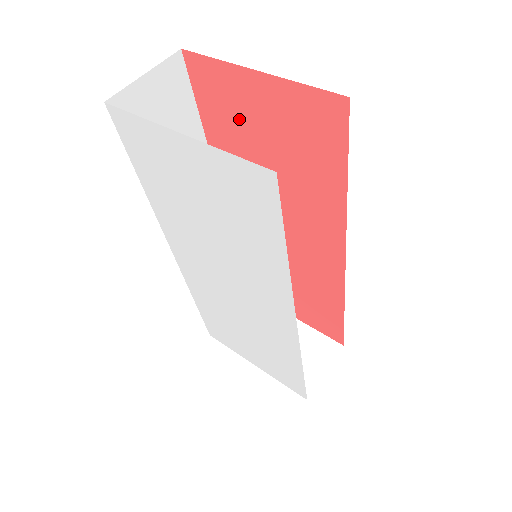
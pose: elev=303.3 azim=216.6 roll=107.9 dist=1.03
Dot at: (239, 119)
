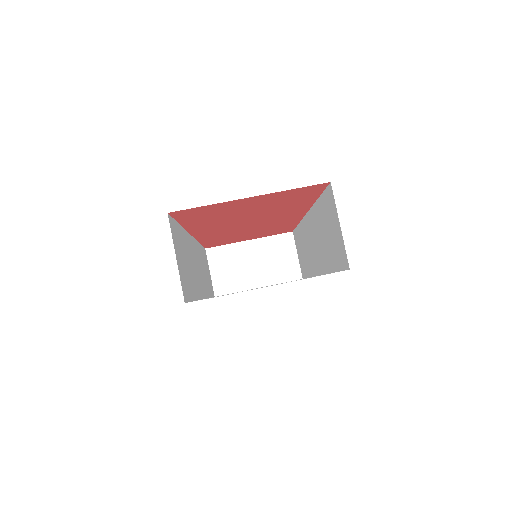
Dot at: (224, 212)
